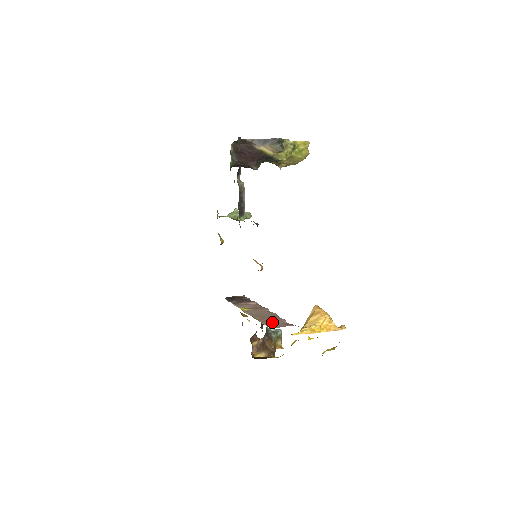
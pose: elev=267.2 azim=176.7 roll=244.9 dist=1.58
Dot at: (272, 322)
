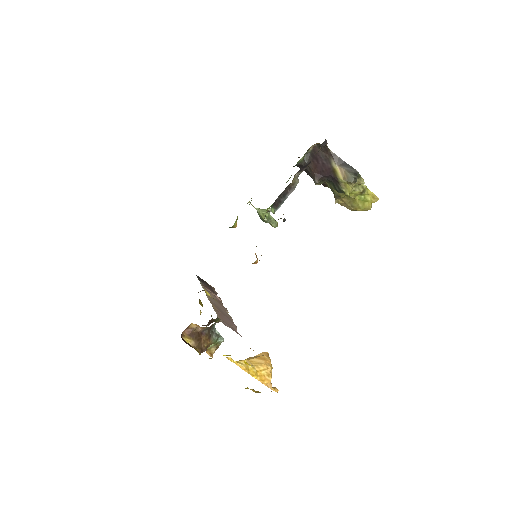
Dot at: (225, 319)
